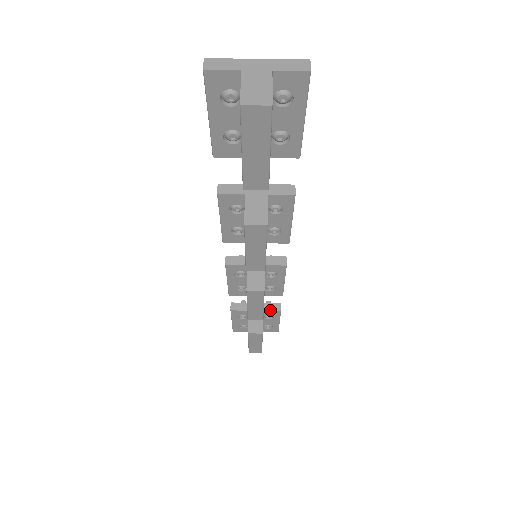
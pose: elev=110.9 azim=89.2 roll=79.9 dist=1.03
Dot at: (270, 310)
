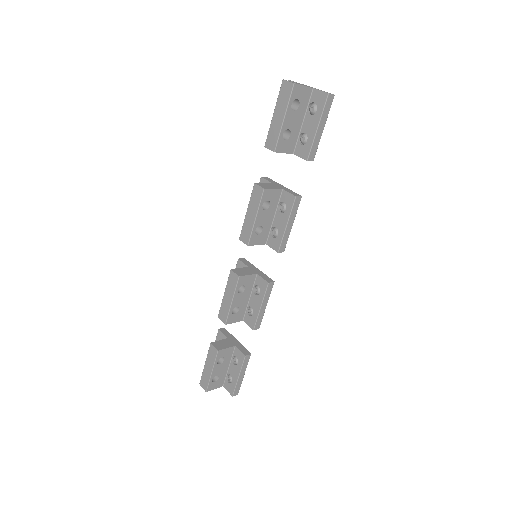
Dot at: (240, 349)
